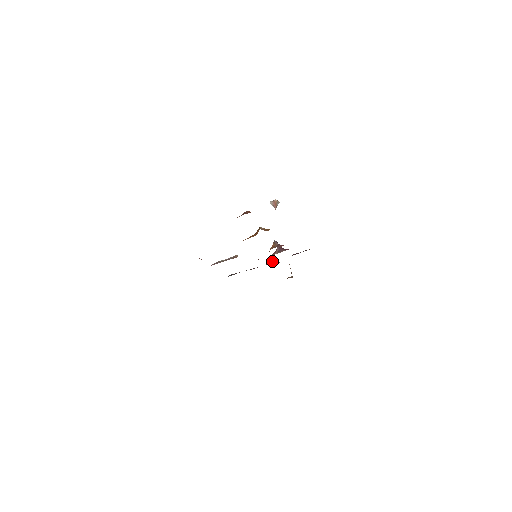
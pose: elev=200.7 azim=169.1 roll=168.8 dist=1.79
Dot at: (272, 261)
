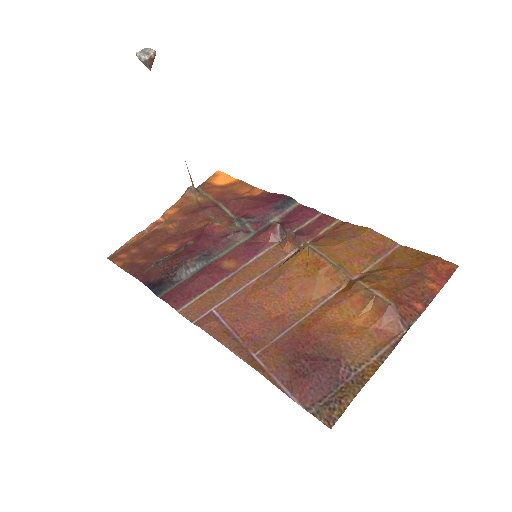
Dot at: (244, 230)
